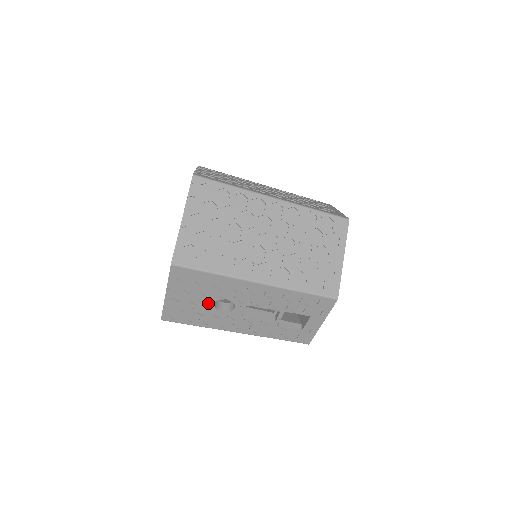
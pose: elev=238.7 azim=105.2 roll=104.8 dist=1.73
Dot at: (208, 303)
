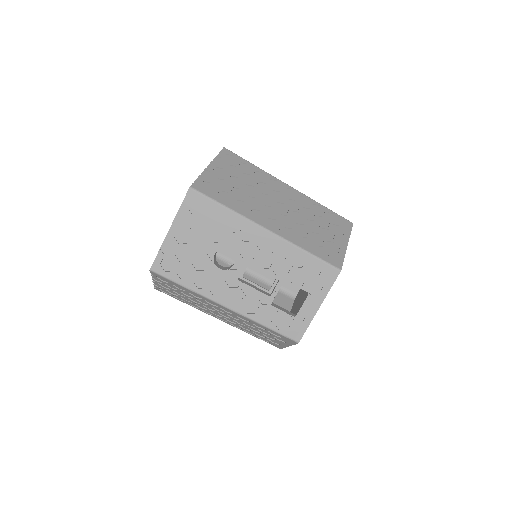
Dot at: (208, 252)
